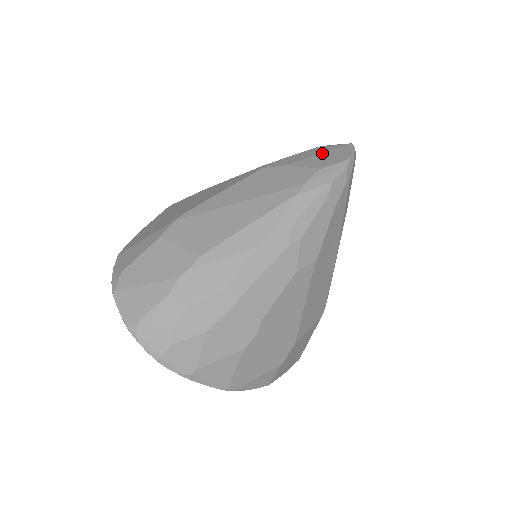
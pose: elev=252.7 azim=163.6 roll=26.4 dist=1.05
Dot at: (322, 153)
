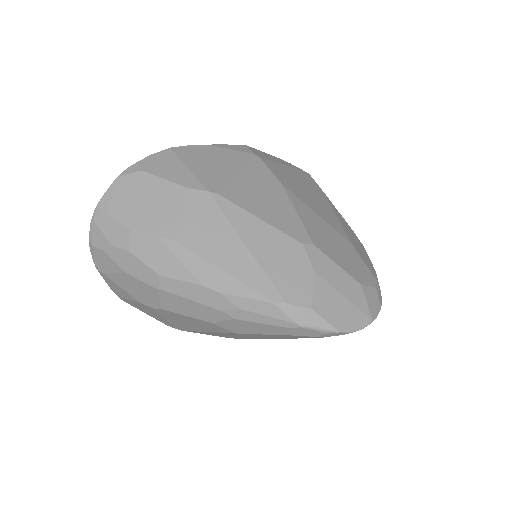
Dot at: (345, 297)
